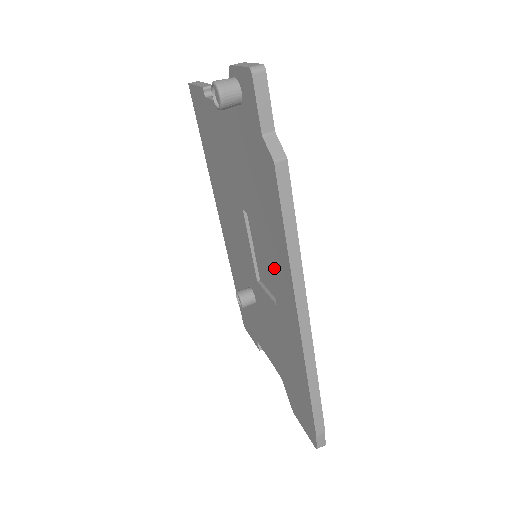
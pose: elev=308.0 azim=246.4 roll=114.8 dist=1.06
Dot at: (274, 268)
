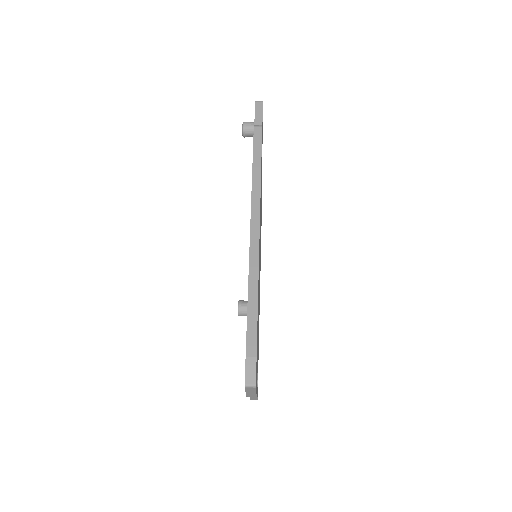
Dot at: occluded
